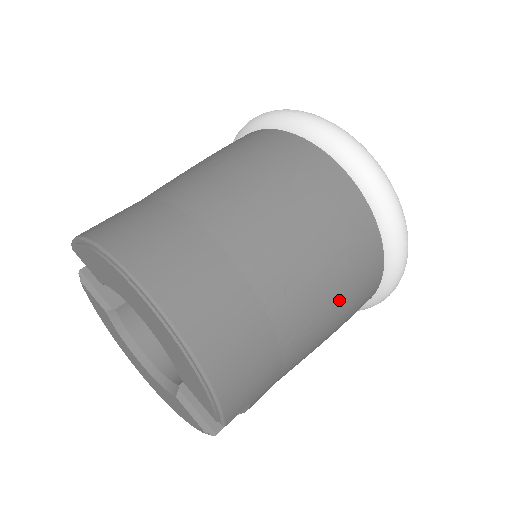
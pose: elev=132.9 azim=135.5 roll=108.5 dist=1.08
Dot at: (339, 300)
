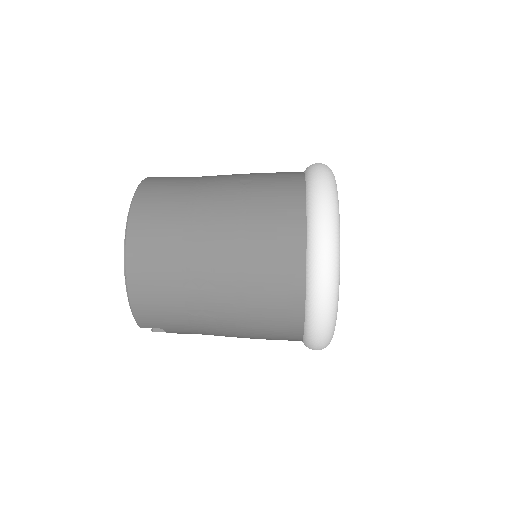
Dot at: (247, 318)
